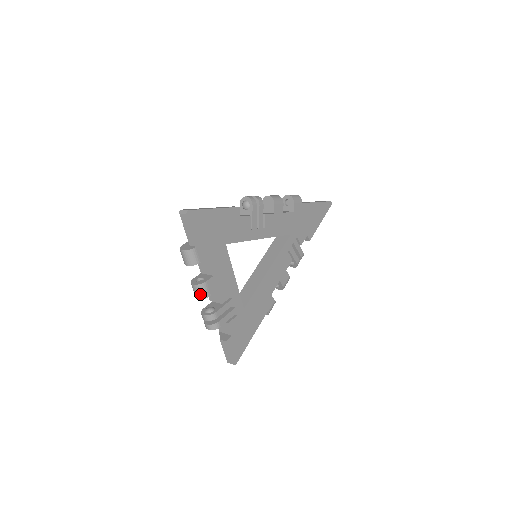
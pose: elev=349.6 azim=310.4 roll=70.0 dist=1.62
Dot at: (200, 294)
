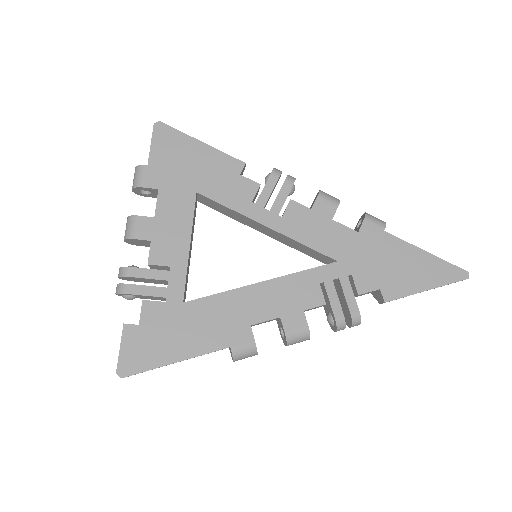
Dot at: (126, 231)
